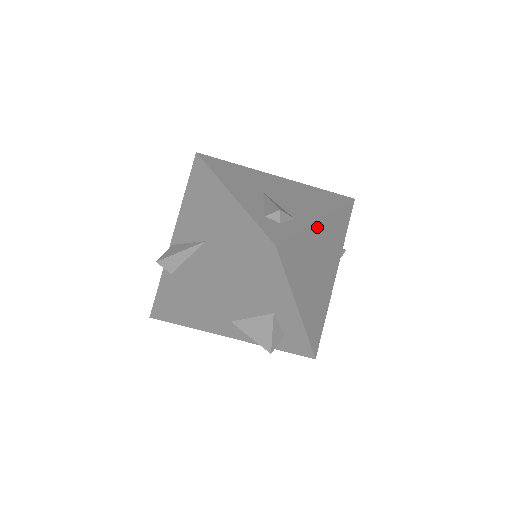
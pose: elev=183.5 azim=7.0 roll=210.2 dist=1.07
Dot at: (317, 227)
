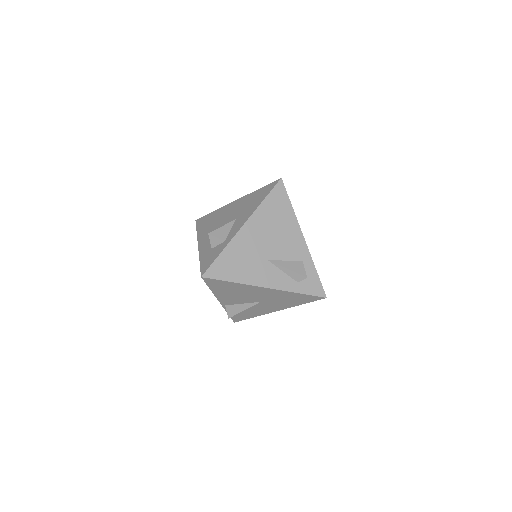
Dot at: (306, 245)
